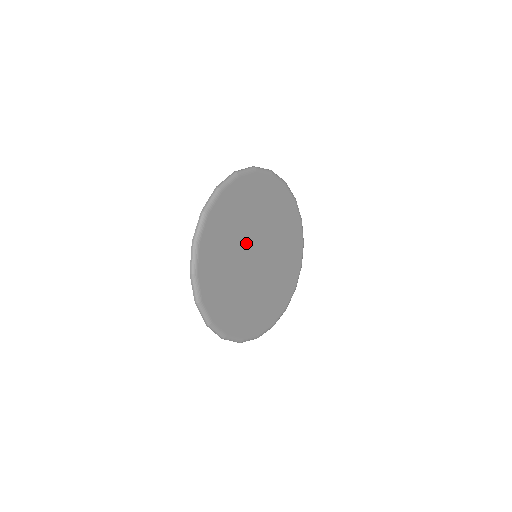
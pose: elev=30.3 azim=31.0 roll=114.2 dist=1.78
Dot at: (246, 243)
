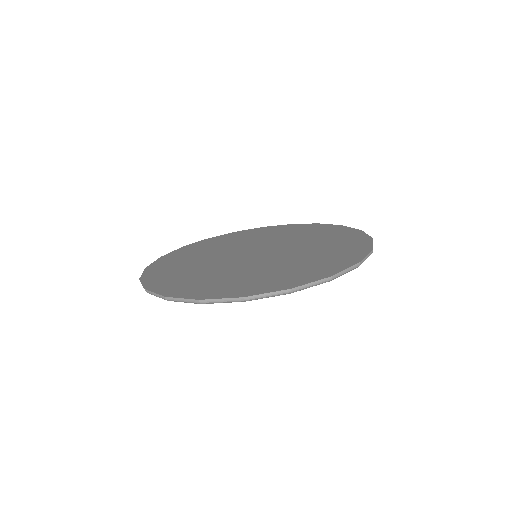
Dot at: occluded
